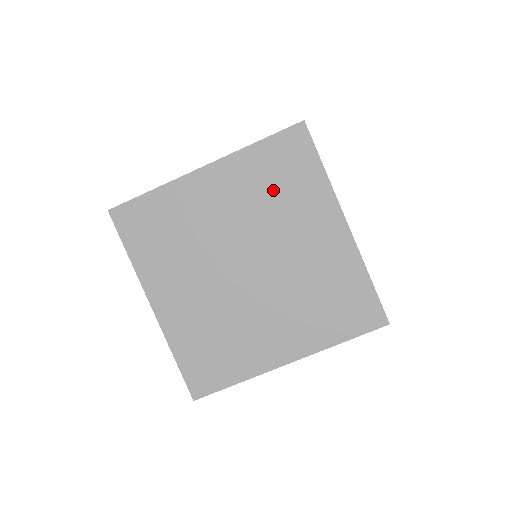
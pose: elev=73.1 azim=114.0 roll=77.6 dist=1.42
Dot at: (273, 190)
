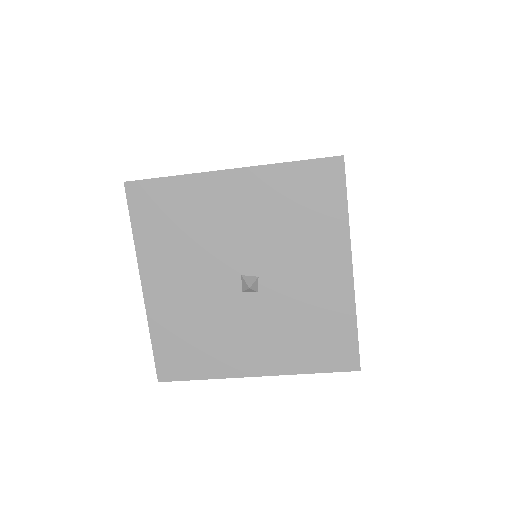
Dot at: occluded
